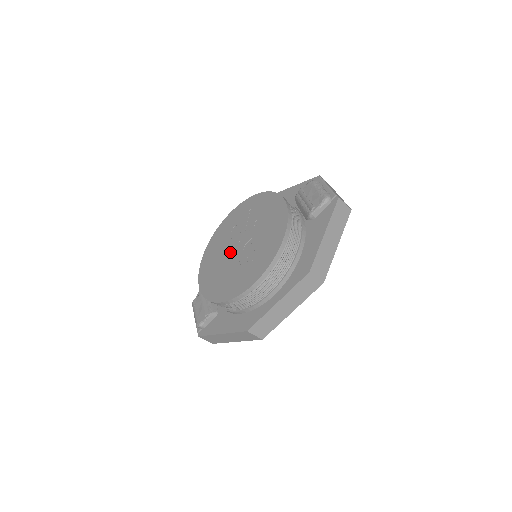
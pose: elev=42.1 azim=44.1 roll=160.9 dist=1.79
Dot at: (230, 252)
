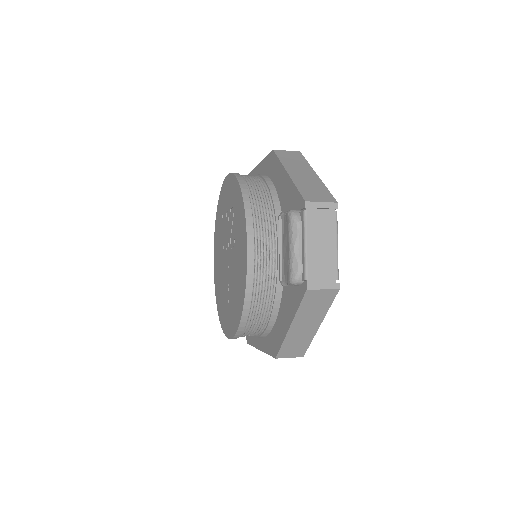
Dot at: (223, 253)
